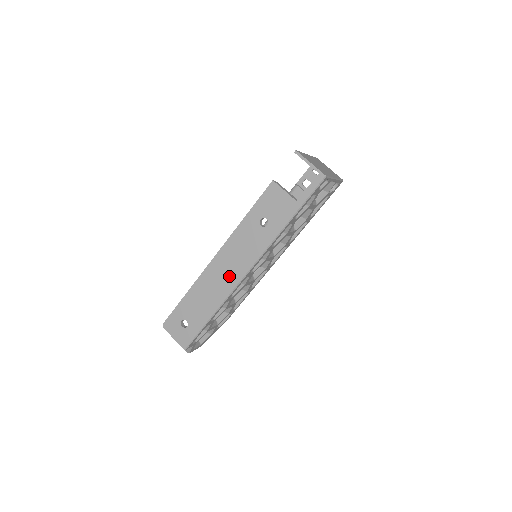
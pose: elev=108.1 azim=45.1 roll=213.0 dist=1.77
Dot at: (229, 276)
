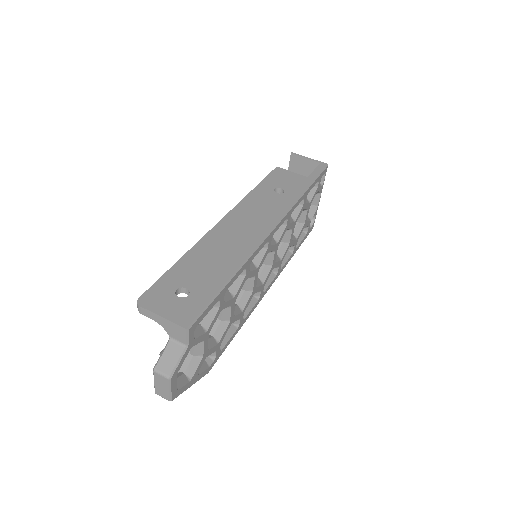
Dot at: (249, 233)
